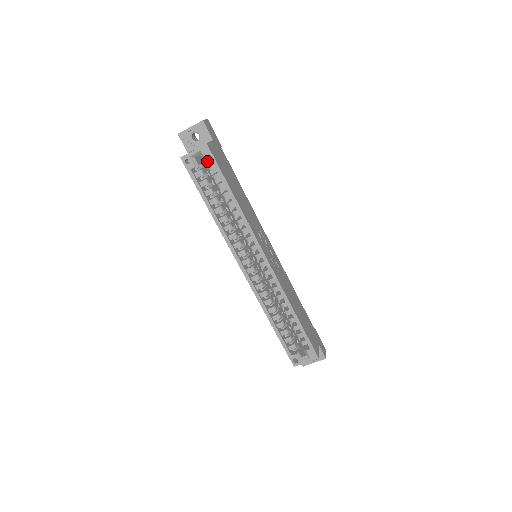
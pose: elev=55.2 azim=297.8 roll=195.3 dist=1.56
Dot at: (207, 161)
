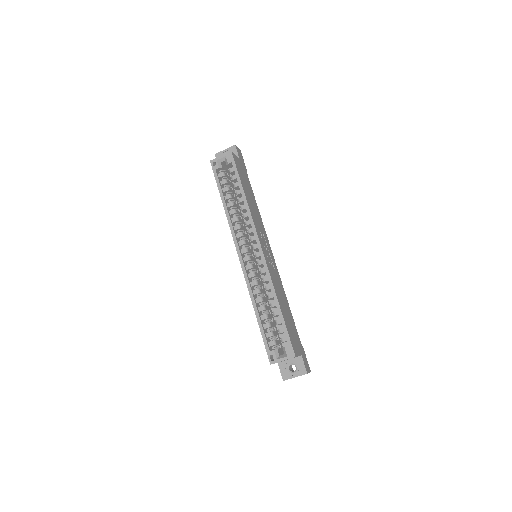
Dot at: occluded
